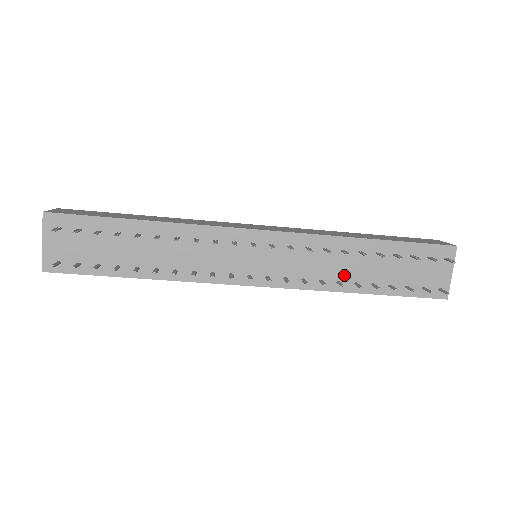
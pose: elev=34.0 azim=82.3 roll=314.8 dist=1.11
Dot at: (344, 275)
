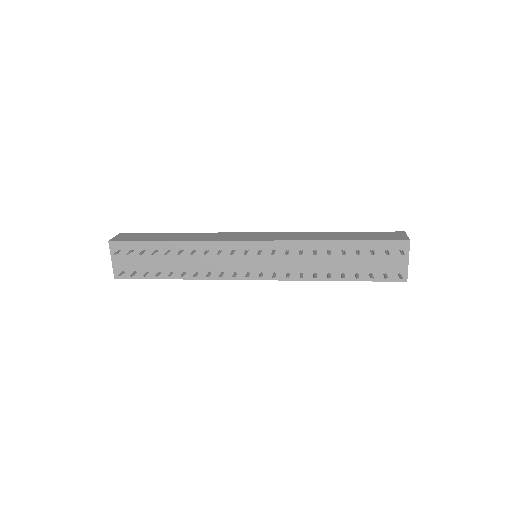
Dot at: (319, 268)
